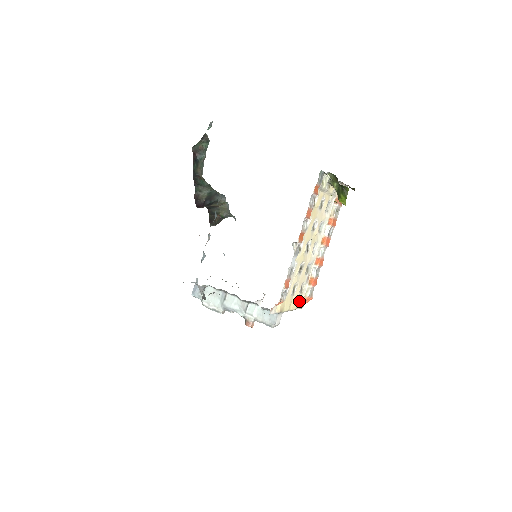
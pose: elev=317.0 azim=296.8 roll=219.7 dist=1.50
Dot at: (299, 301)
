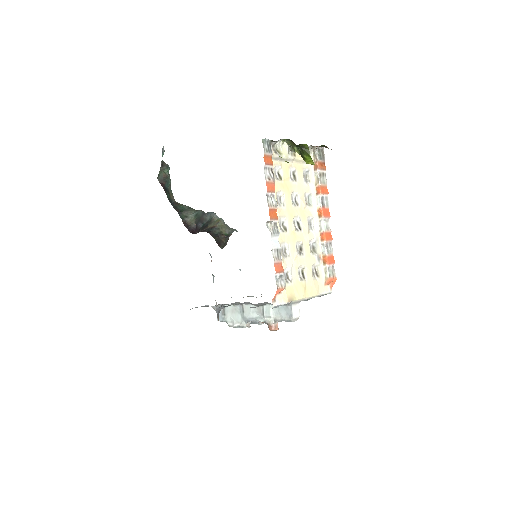
Dot at: (319, 285)
